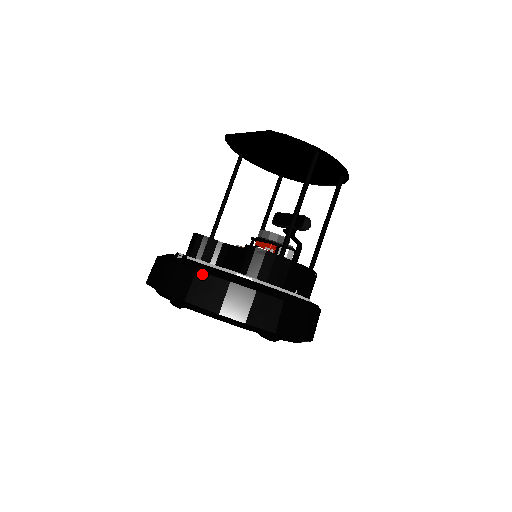
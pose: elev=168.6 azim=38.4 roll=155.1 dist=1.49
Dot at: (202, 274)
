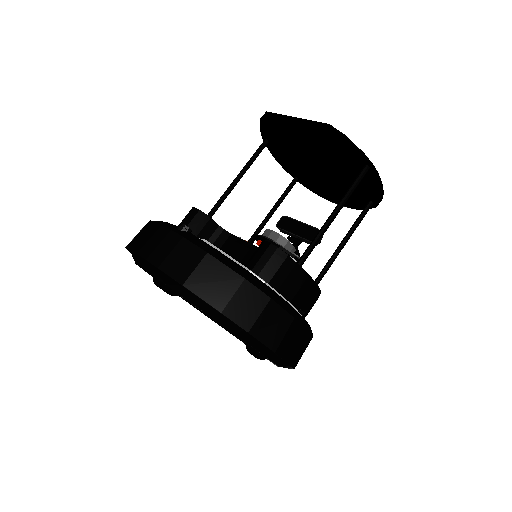
Dot at: (213, 259)
